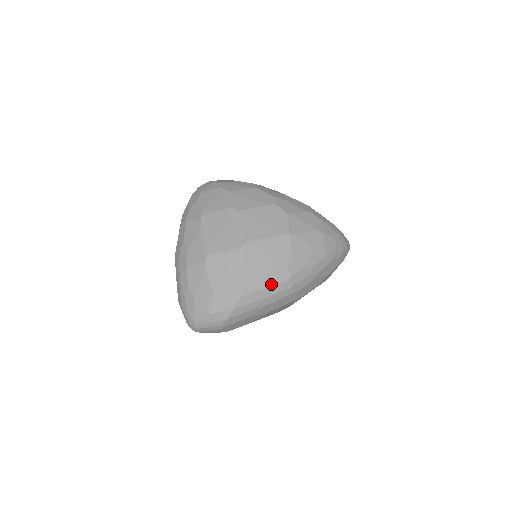
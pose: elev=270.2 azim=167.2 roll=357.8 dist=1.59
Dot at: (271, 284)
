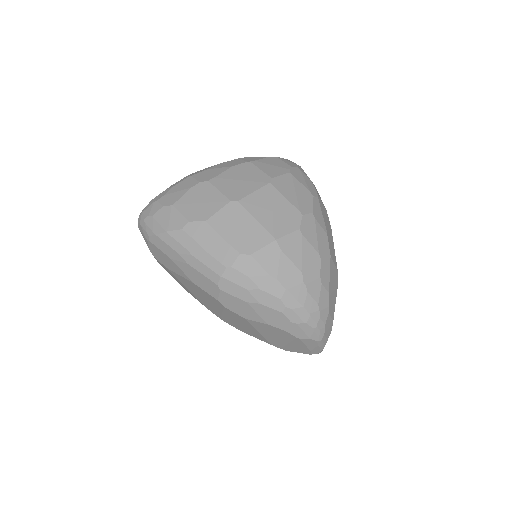
Dot at: (210, 251)
